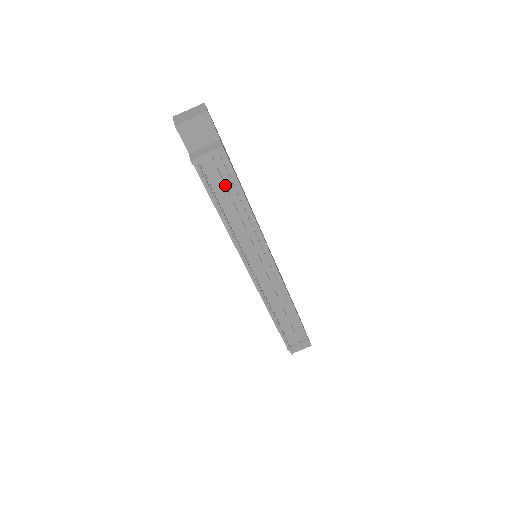
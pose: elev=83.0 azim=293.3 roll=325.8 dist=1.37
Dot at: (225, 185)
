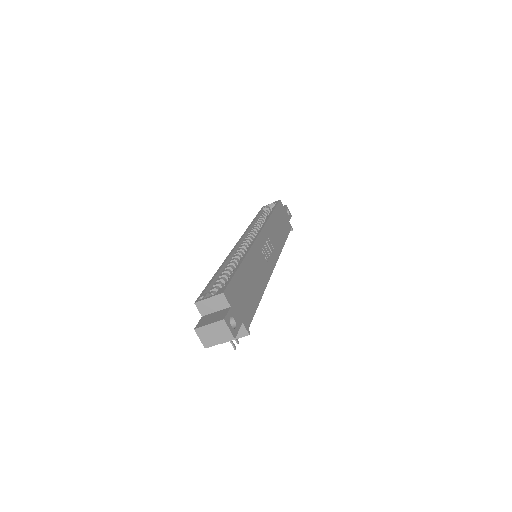
Dot at: occluded
